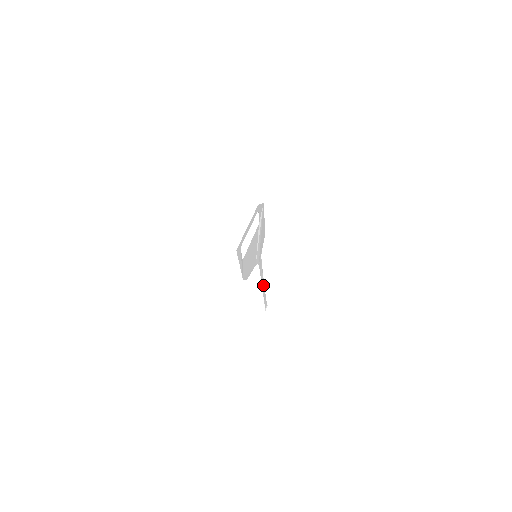
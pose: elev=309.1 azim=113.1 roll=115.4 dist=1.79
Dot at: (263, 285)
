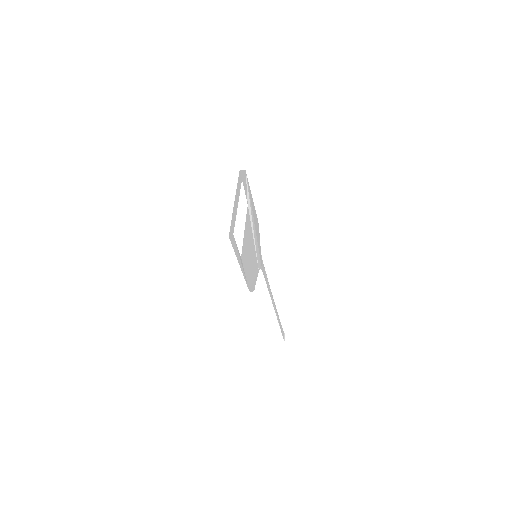
Dot at: (273, 304)
